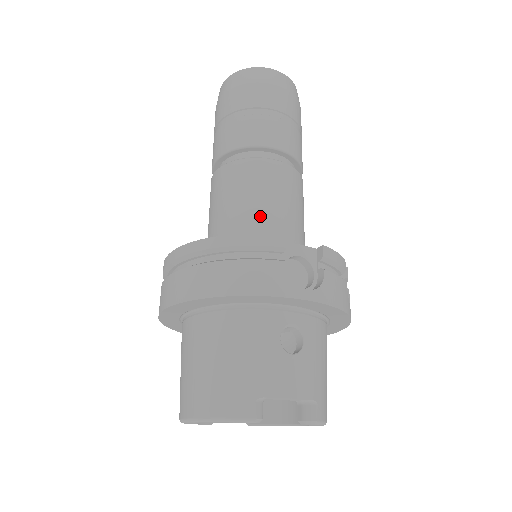
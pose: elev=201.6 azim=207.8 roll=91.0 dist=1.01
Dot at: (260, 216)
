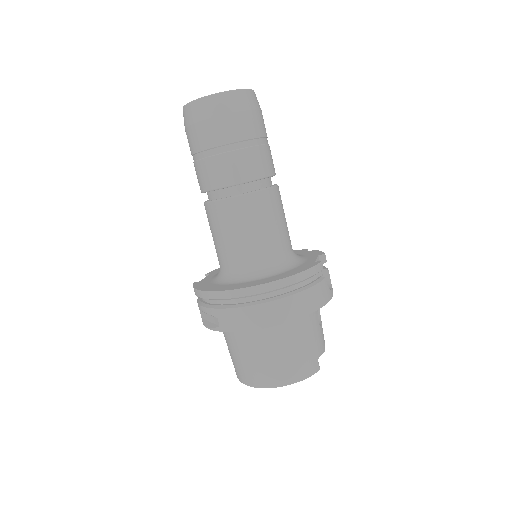
Dot at: (282, 238)
